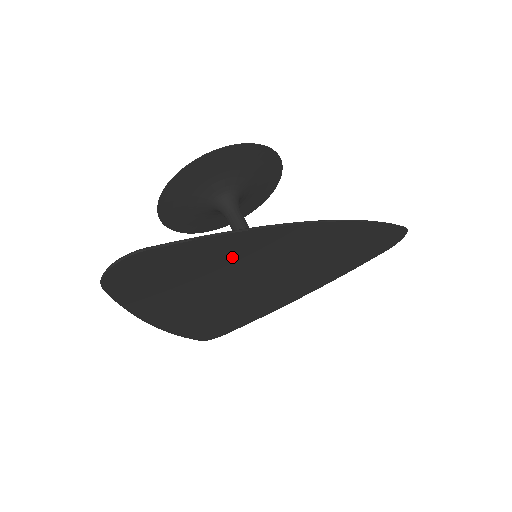
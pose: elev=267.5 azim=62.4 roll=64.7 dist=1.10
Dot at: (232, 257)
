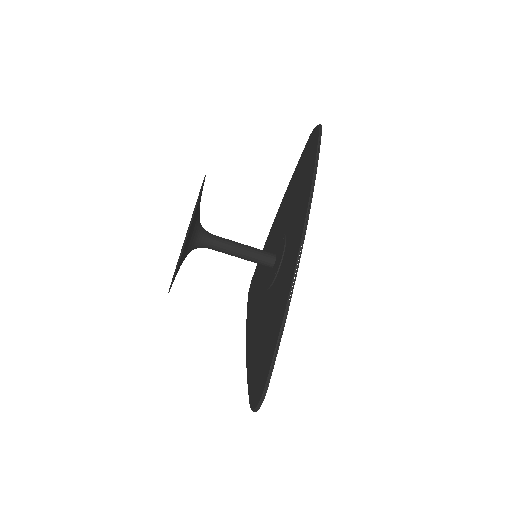
Dot at: occluded
